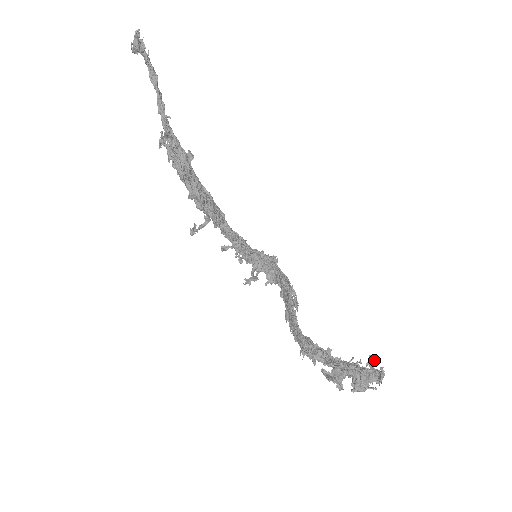
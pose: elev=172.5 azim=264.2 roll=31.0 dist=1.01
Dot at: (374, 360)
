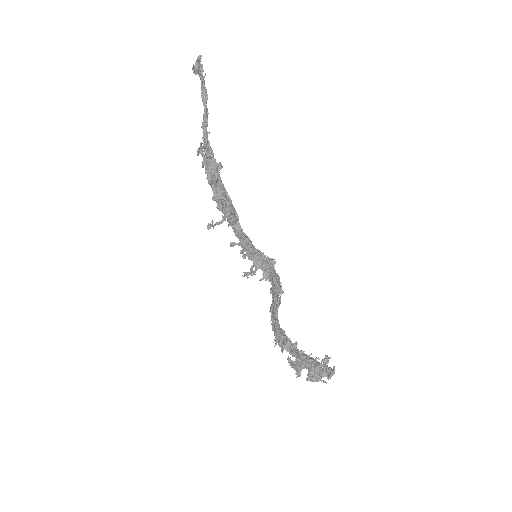
Dot at: (328, 359)
